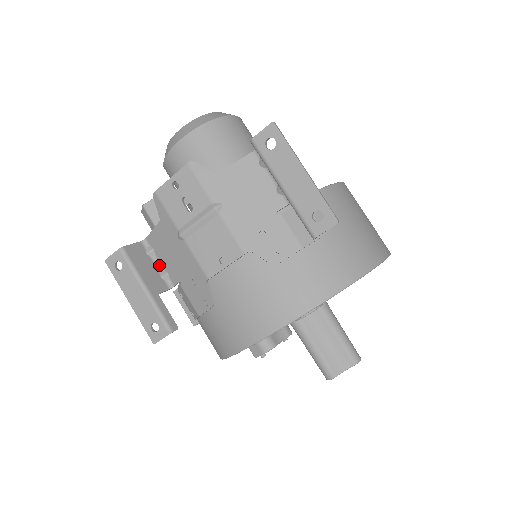
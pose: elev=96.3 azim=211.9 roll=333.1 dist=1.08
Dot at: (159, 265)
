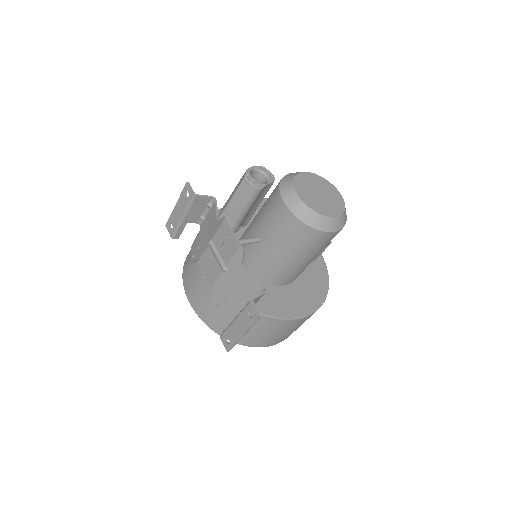
Dot at: (206, 213)
